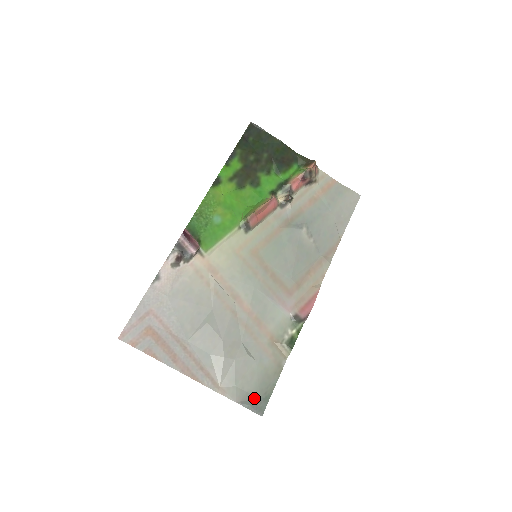
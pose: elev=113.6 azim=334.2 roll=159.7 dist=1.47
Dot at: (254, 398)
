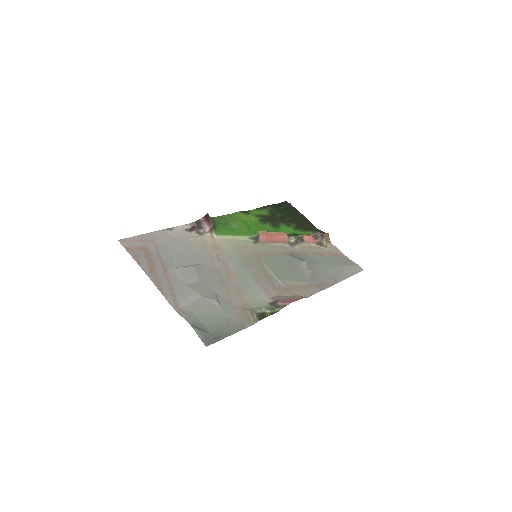
Dot at: (206, 330)
